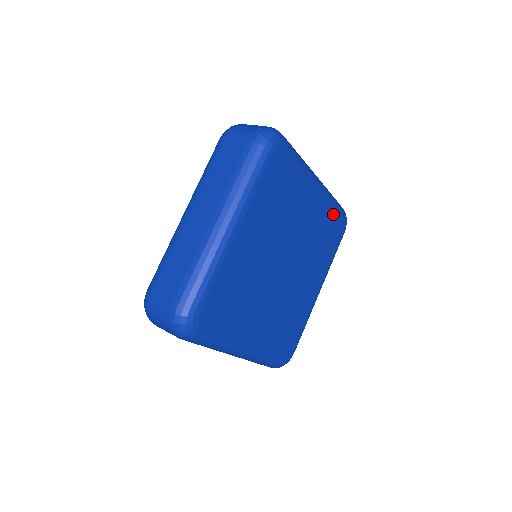
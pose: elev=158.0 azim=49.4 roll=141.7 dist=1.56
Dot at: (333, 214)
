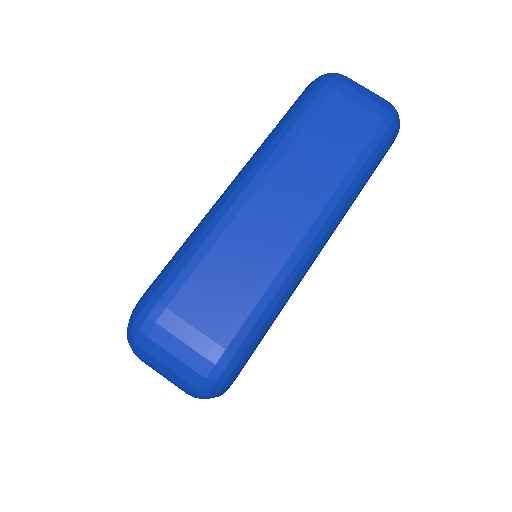
Dot at: occluded
